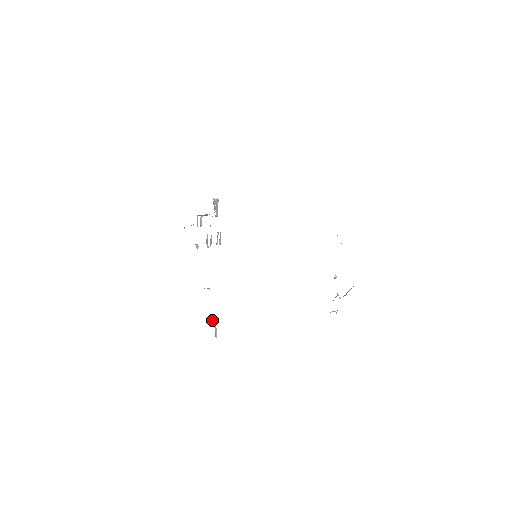
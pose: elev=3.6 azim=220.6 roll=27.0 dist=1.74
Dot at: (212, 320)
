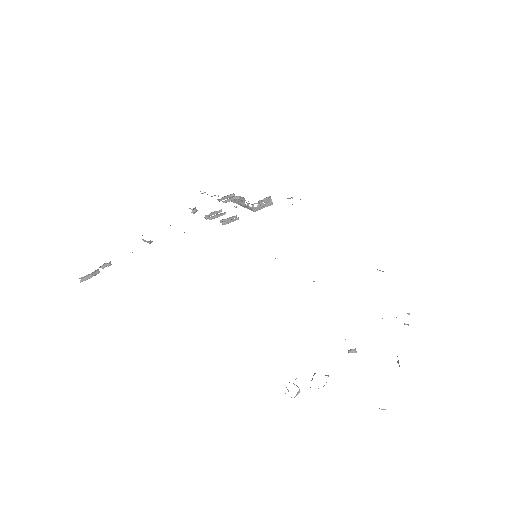
Dot at: (106, 263)
